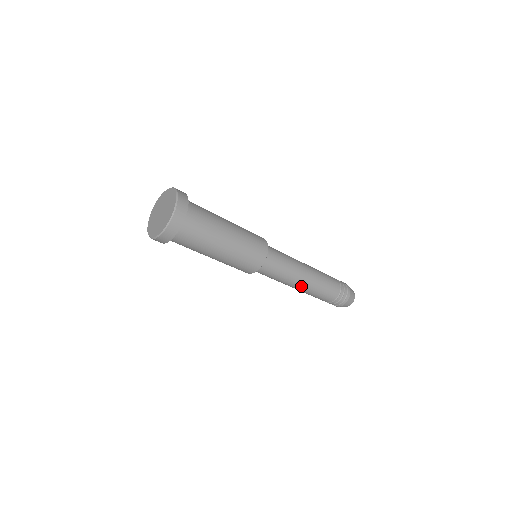
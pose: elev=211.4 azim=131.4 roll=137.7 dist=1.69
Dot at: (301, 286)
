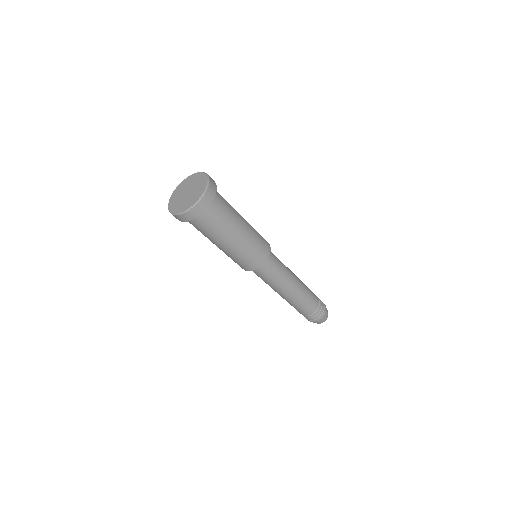
Dot at: (286, 294)
